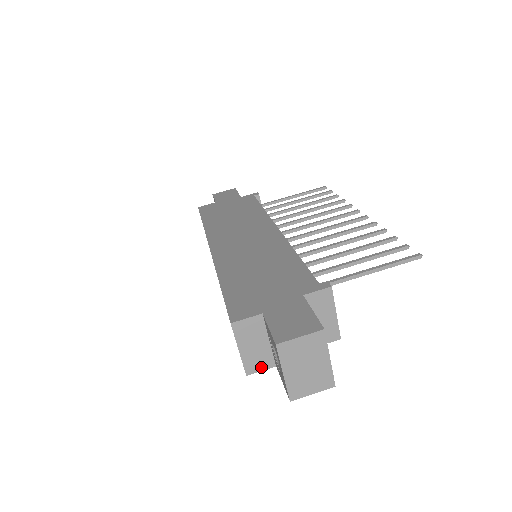
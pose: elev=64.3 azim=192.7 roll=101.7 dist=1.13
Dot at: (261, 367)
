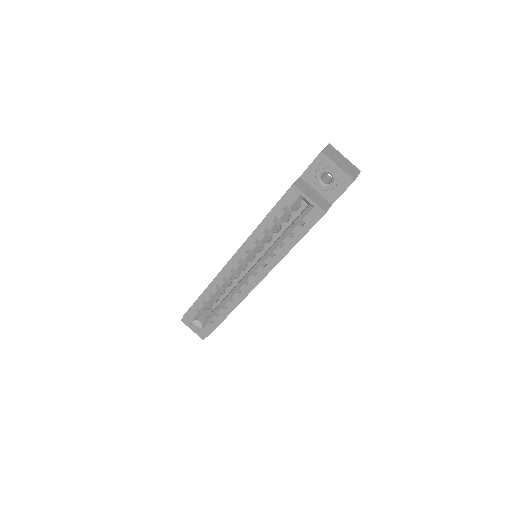
Dot at: (327, 206)
